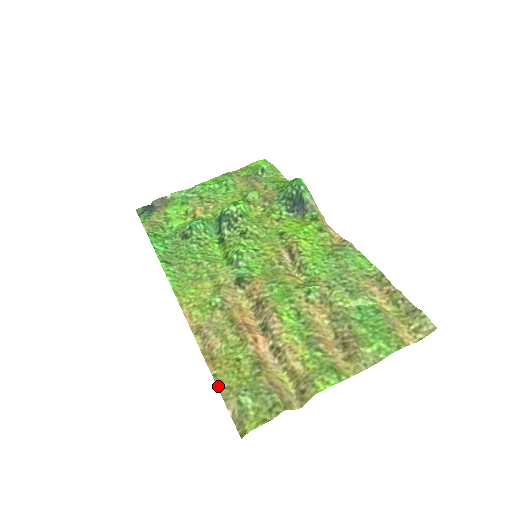
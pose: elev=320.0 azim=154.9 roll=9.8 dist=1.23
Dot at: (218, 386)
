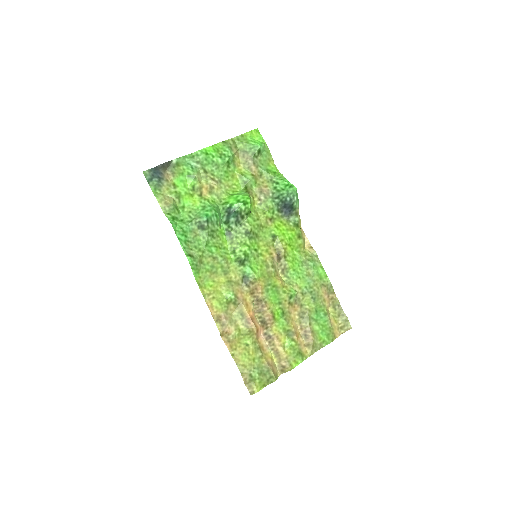
Dot at: (236, 363)
